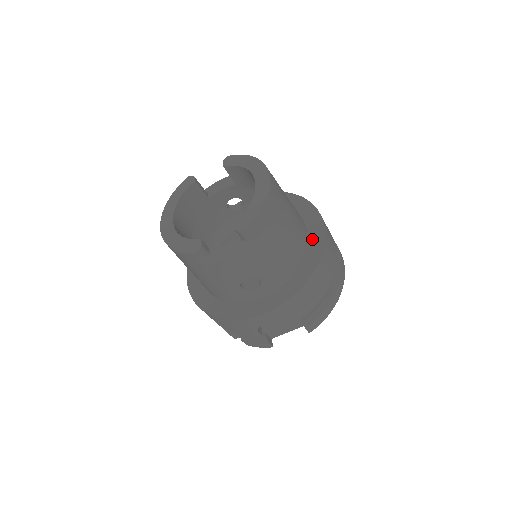
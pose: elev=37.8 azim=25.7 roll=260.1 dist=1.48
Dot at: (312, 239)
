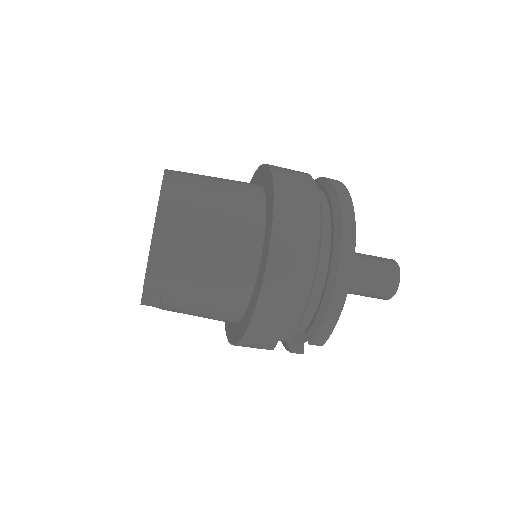
Dot at: (264, 247)
